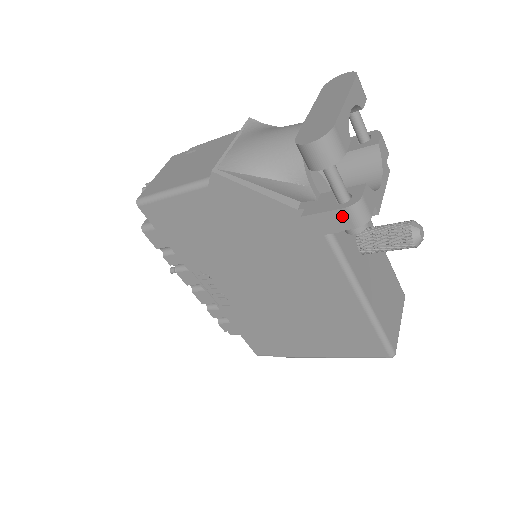
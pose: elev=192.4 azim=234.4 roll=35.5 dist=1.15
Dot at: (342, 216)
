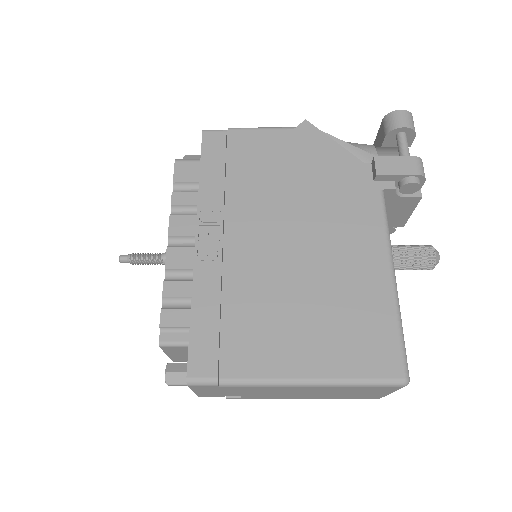
Dot at: (409, 162)
